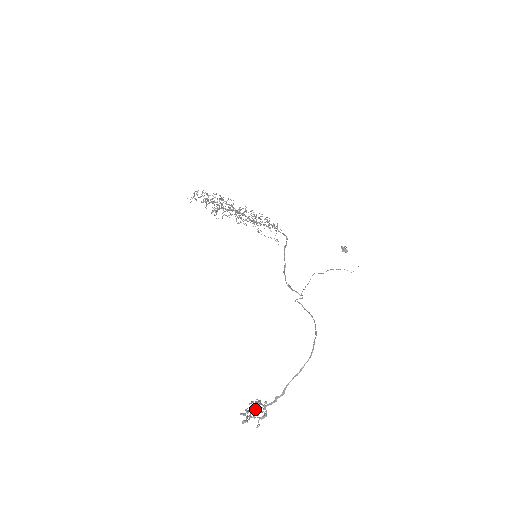
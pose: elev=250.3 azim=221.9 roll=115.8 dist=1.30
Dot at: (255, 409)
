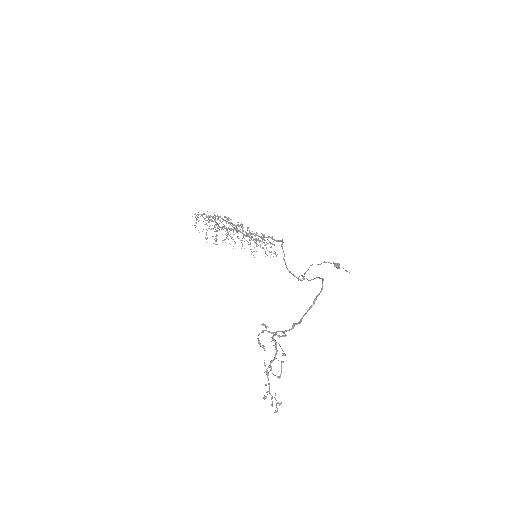
Dot at: (272, 373)
